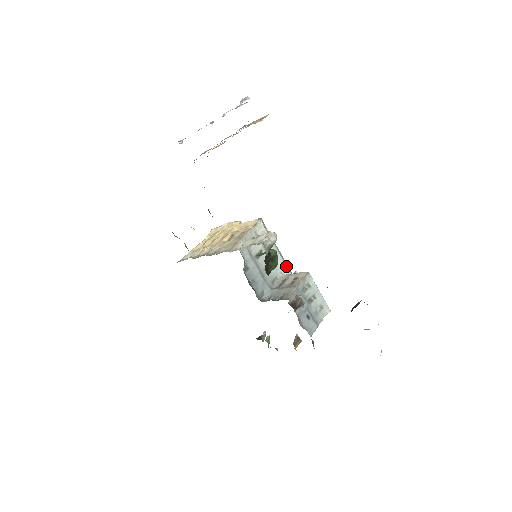
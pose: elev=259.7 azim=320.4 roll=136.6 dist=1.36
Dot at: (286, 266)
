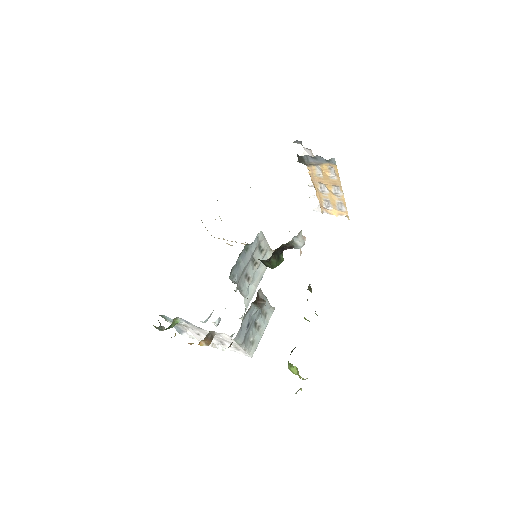
Dot at: (251, 298)
